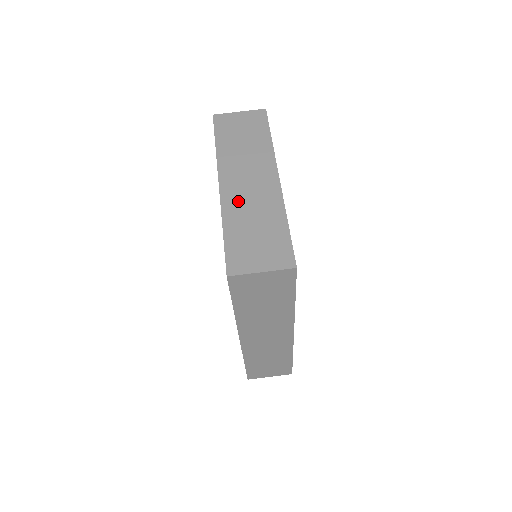
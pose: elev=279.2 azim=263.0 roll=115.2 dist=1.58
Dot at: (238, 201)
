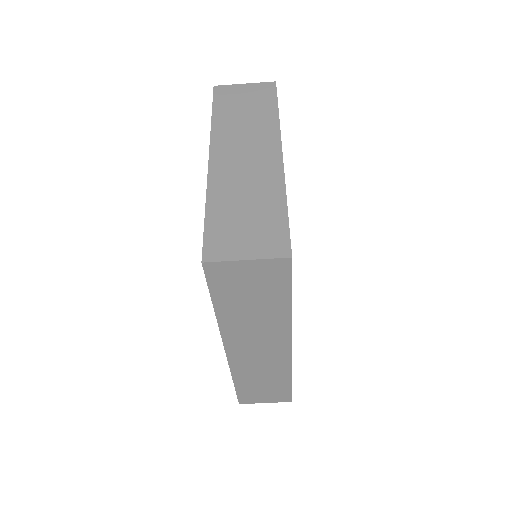
Dot at: (229, 177)
